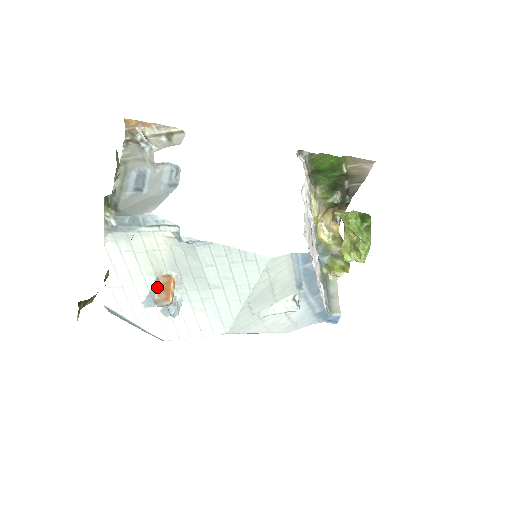
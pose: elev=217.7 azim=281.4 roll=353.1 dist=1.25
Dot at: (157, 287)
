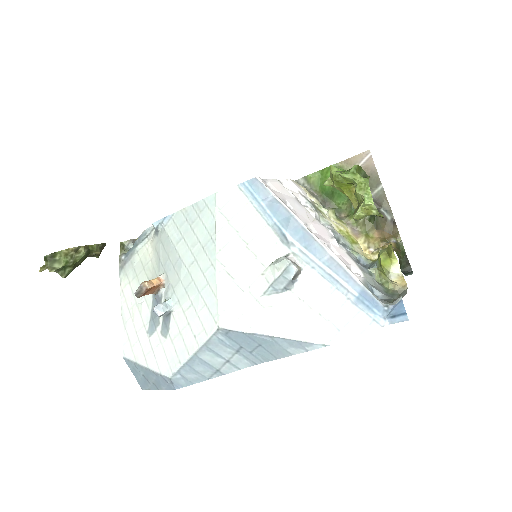
Dot at: occluded
